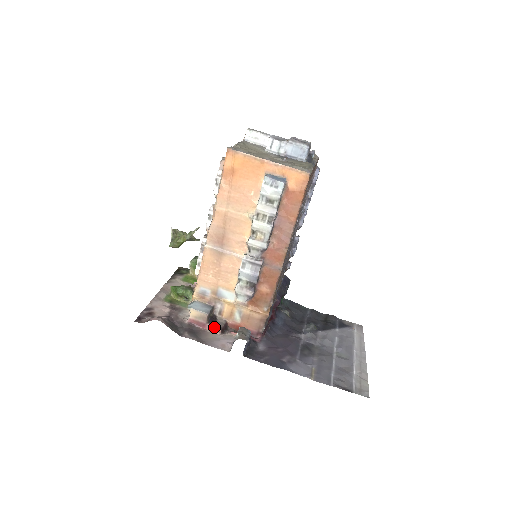
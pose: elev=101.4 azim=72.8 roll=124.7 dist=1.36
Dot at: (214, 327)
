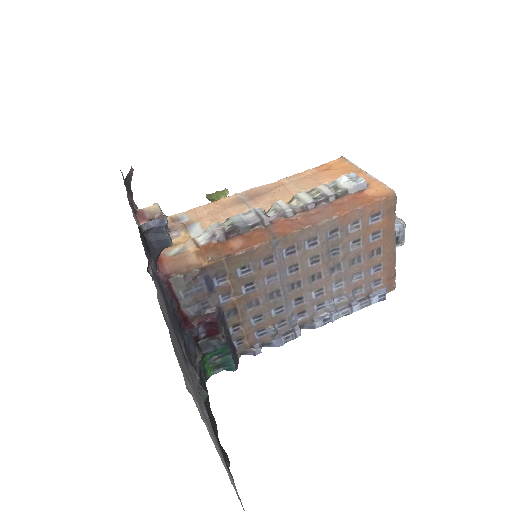
Dot at: occluded
